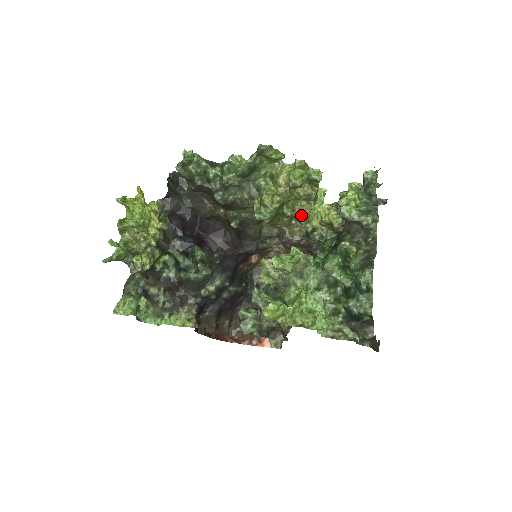
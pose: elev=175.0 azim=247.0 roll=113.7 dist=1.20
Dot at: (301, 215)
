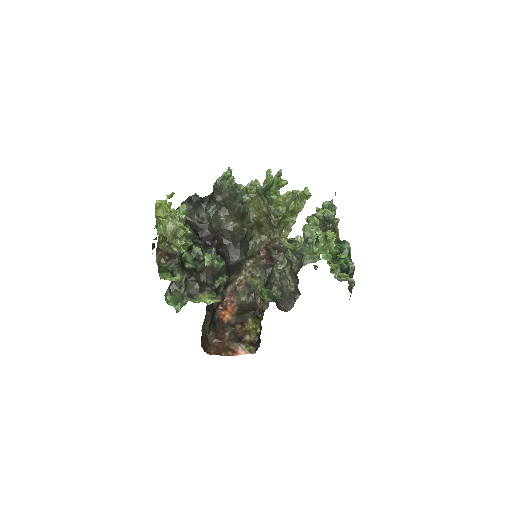
Dot at: (290, 225)
